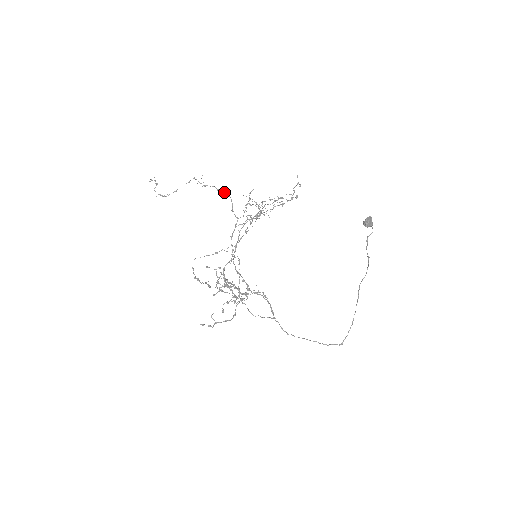
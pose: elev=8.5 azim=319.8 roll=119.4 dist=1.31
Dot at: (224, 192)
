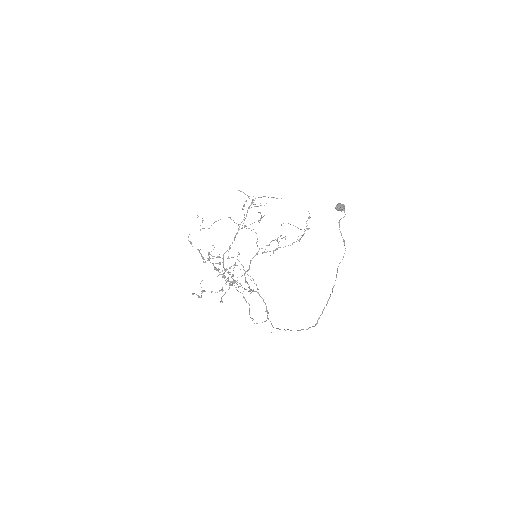
Dot at: occluded
